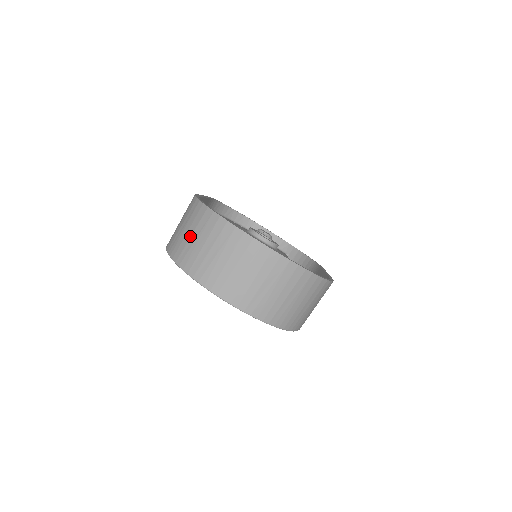
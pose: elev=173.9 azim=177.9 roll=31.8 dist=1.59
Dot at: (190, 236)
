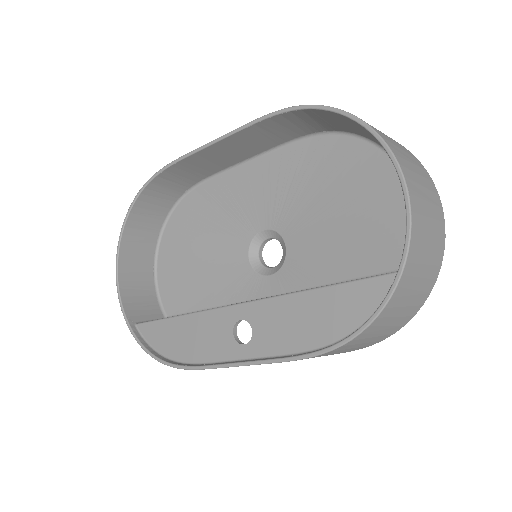
Dot at: occluded
